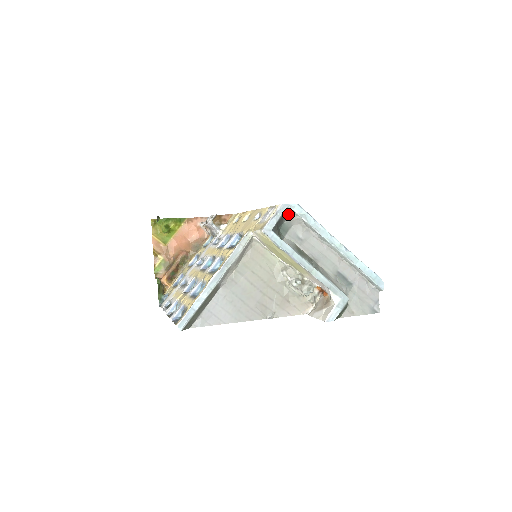
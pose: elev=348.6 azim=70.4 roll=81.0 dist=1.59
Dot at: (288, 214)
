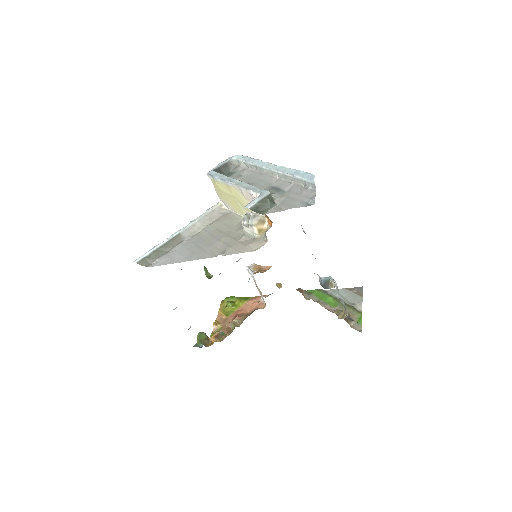
Dot at: (234, 164)
